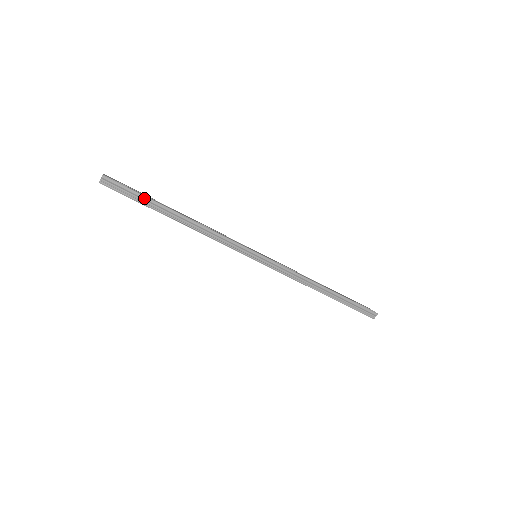
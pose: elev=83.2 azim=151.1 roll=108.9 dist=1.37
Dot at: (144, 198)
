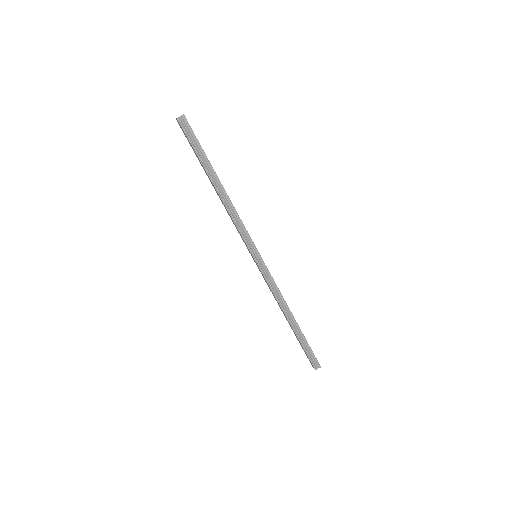
Dot at: (202, 153)
